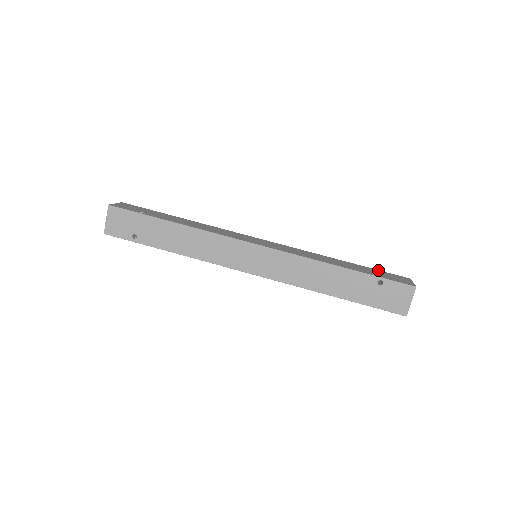
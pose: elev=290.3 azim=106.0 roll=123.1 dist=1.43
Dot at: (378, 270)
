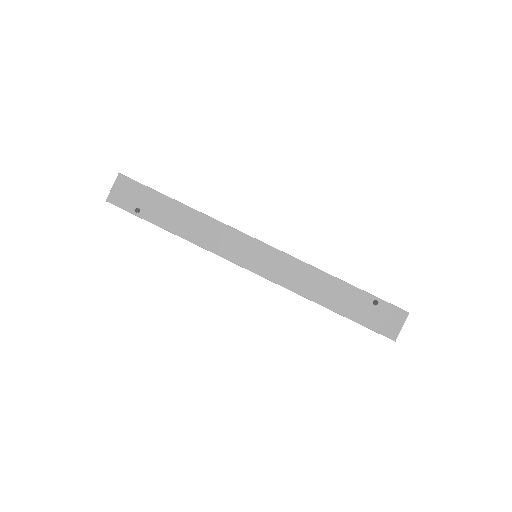
Dot at: occluded
